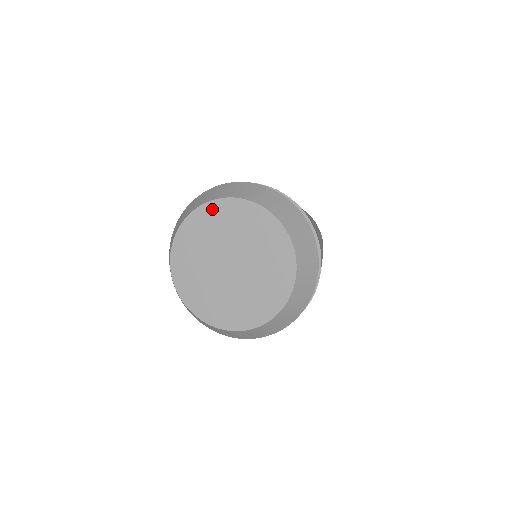
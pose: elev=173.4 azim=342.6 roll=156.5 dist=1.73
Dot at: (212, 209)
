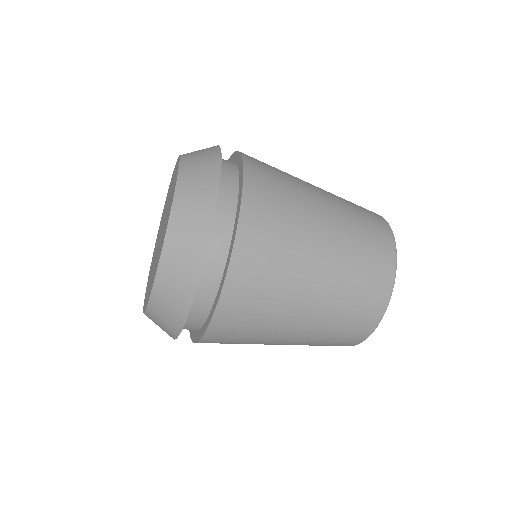
Dot at: occluded
